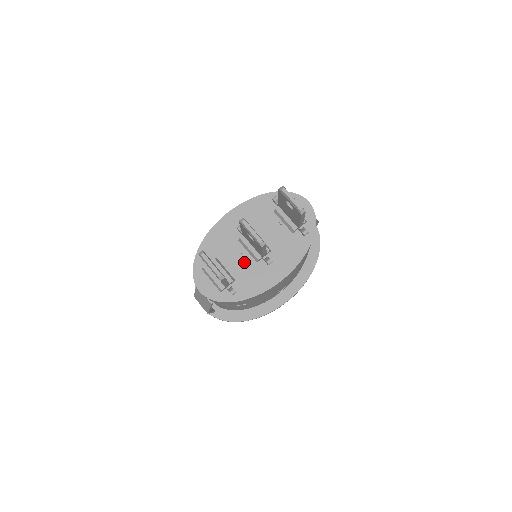
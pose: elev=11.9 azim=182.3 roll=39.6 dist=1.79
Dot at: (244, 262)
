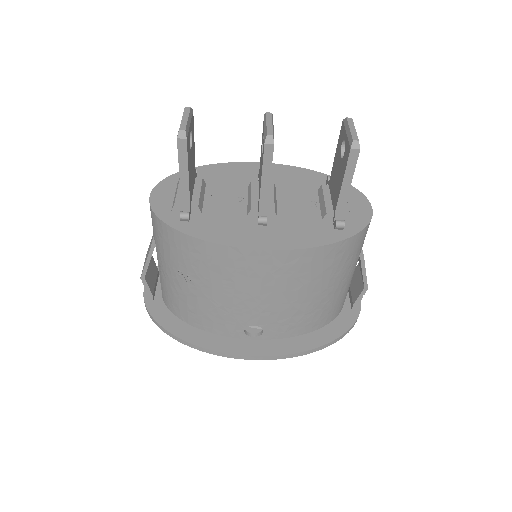
Dot at: (232, 205)
